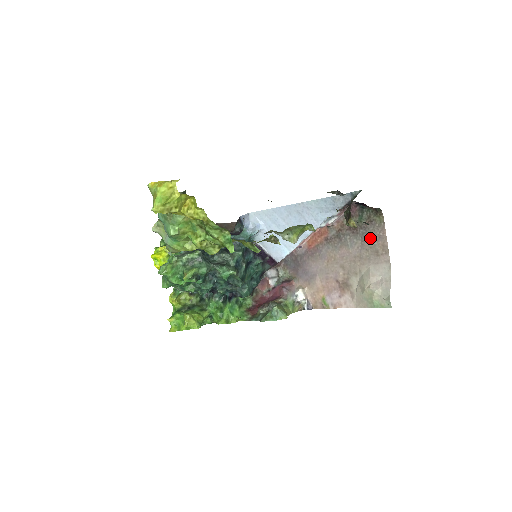
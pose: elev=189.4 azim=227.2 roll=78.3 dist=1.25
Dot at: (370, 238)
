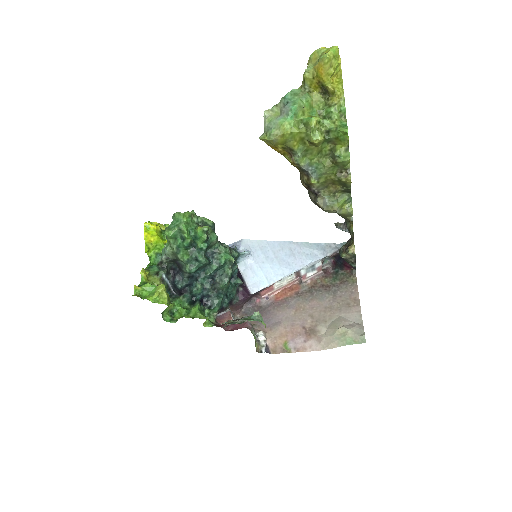
Dot at: (342, 293)
